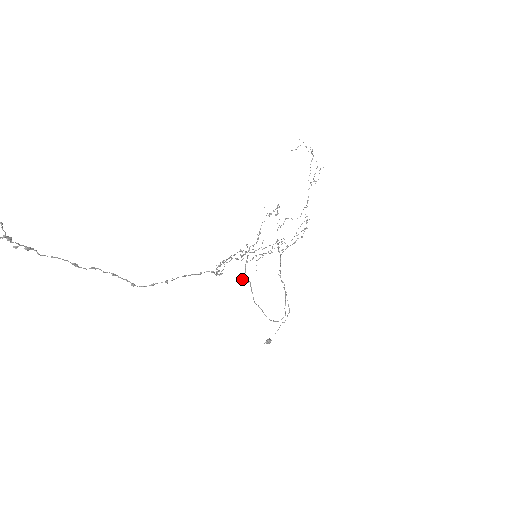
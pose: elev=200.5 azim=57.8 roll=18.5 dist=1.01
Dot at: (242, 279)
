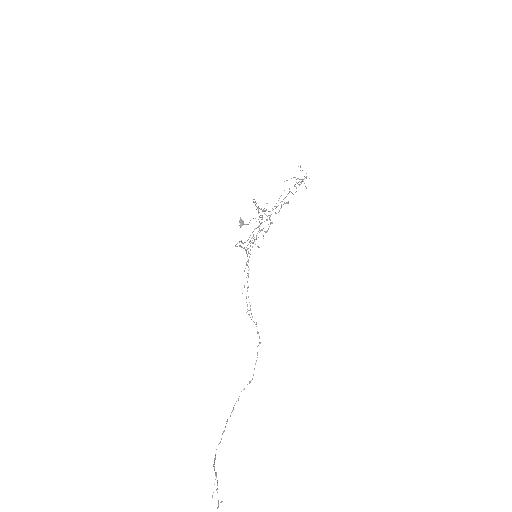
Dot at: occluded
